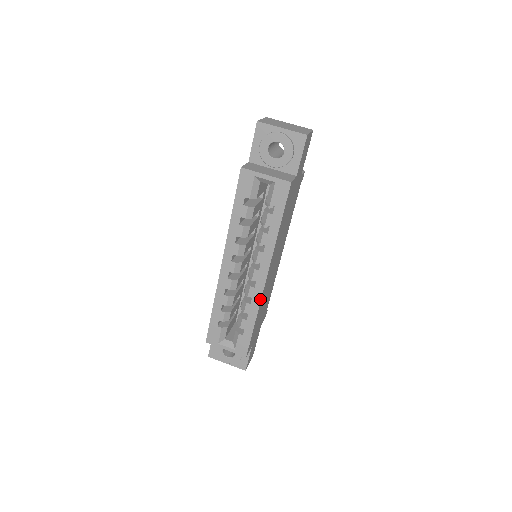
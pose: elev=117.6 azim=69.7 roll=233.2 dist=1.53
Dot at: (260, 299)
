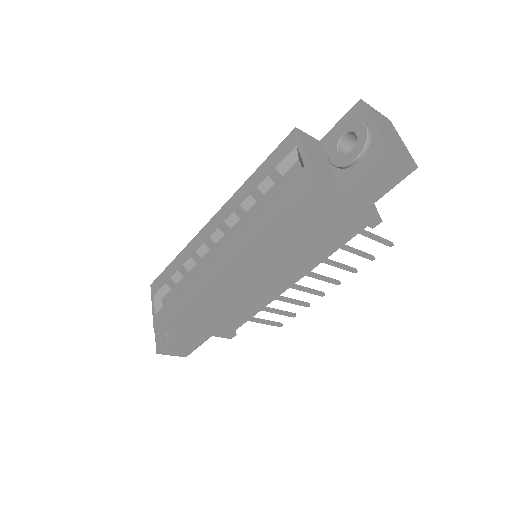
Dot at: (202, 284)
